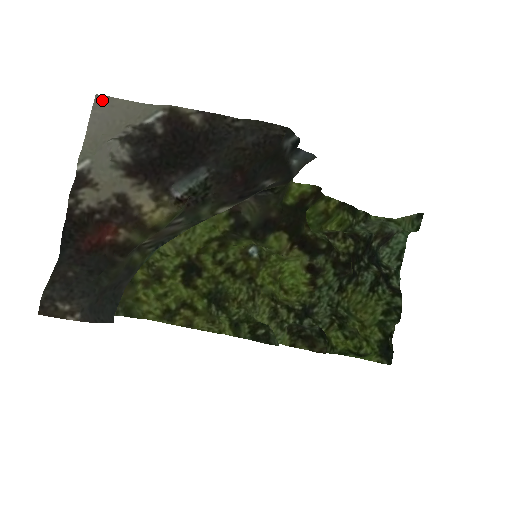
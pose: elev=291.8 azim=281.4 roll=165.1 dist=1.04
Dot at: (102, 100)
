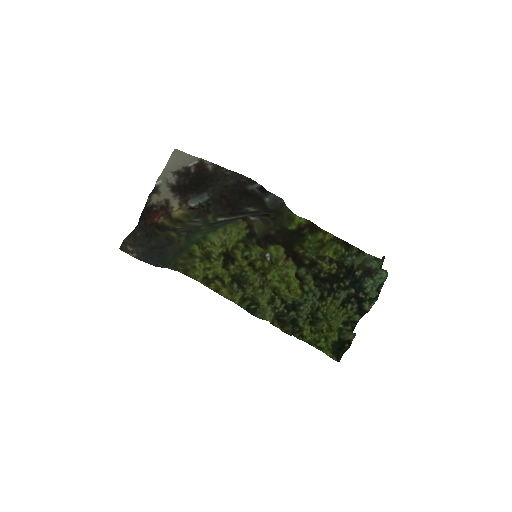
Dot at: (176, 152)
